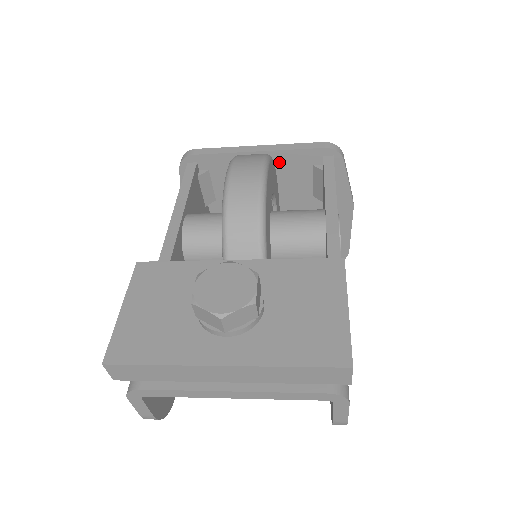
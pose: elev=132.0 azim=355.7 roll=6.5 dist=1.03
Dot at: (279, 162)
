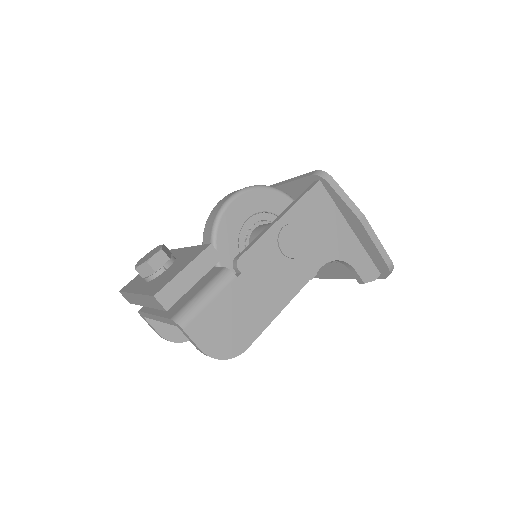
Dot at: (297, 190)
